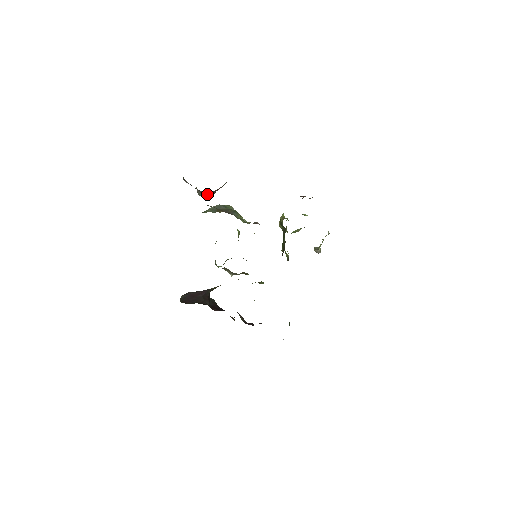
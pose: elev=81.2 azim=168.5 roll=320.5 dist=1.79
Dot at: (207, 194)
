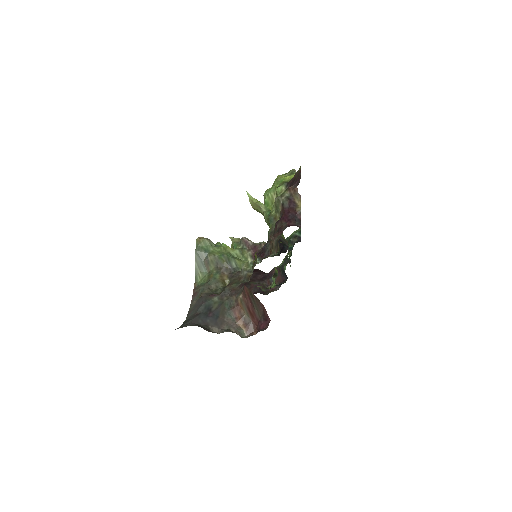
Dot at: (247, 326)
